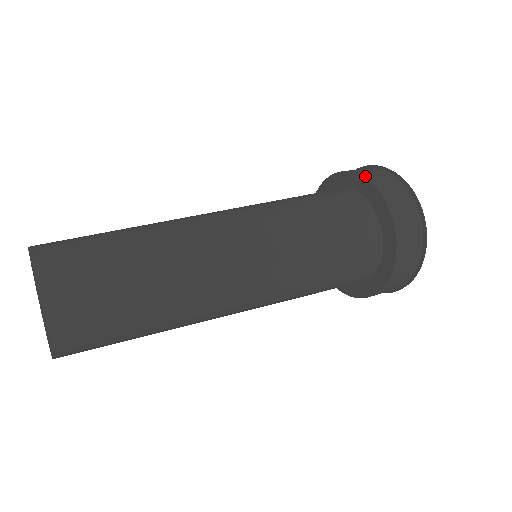
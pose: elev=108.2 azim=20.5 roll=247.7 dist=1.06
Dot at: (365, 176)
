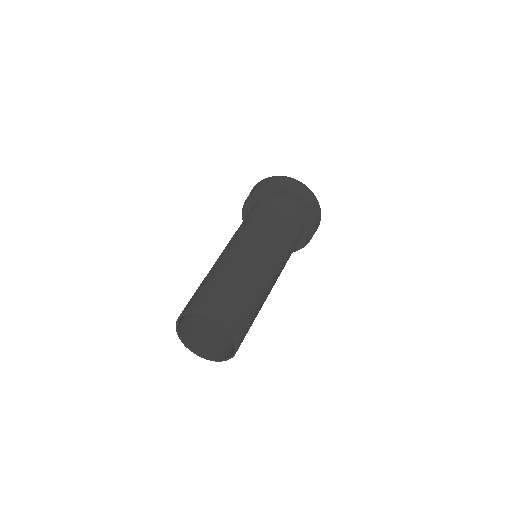
Dot at: (257, 189)
